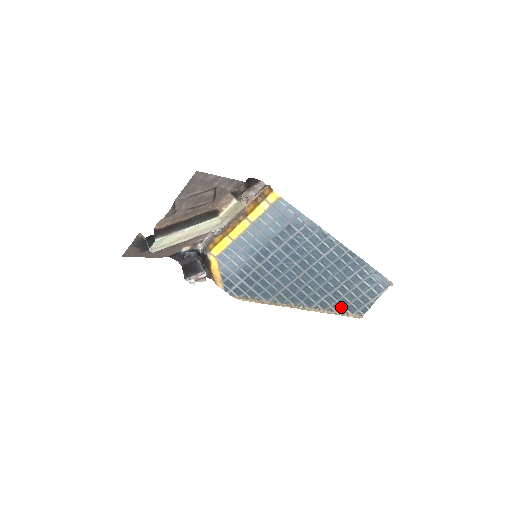
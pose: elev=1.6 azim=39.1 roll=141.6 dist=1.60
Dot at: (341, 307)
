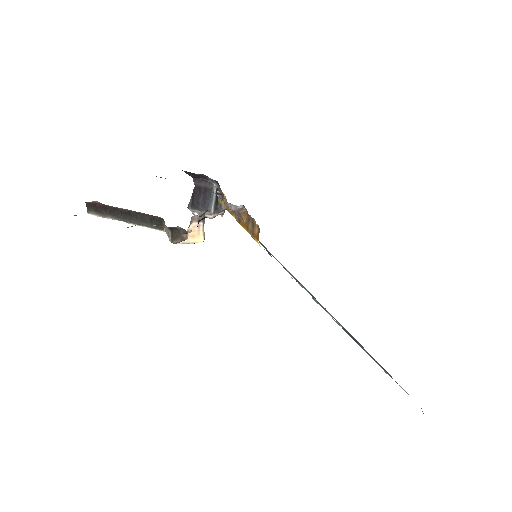
Dot at: occluded
